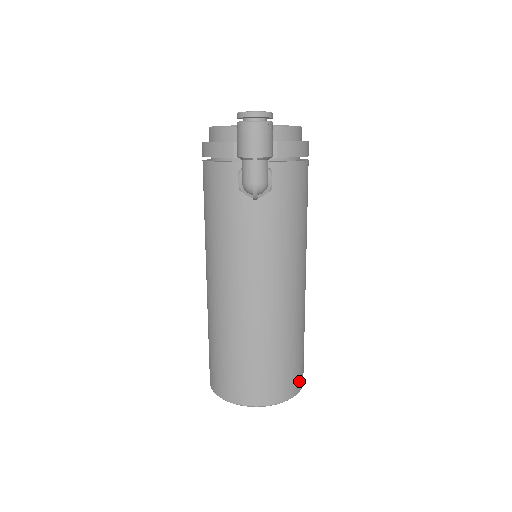
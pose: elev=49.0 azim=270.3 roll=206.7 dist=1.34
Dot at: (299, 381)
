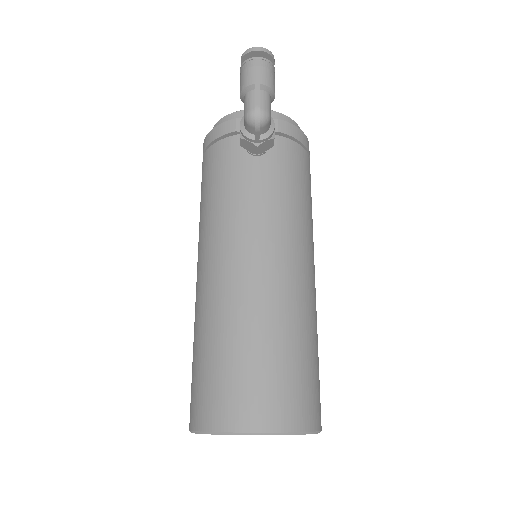
Dot at: (316, 413)
